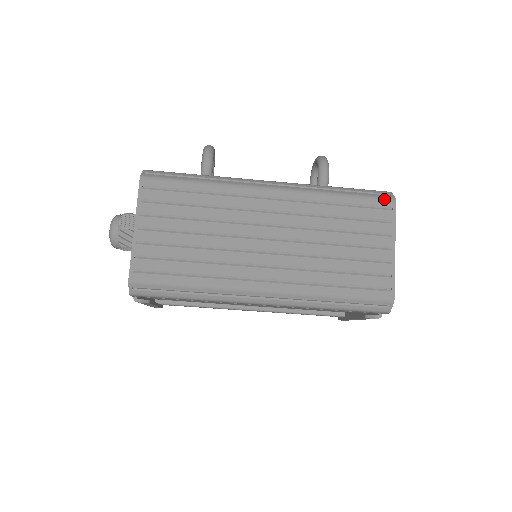
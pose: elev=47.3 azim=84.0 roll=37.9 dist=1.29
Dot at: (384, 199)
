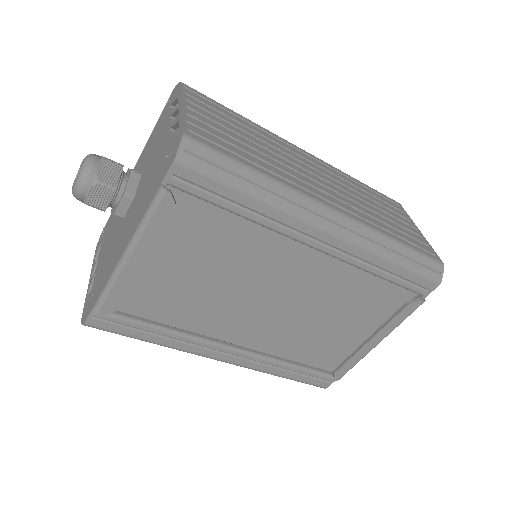
Dot at: occluded
